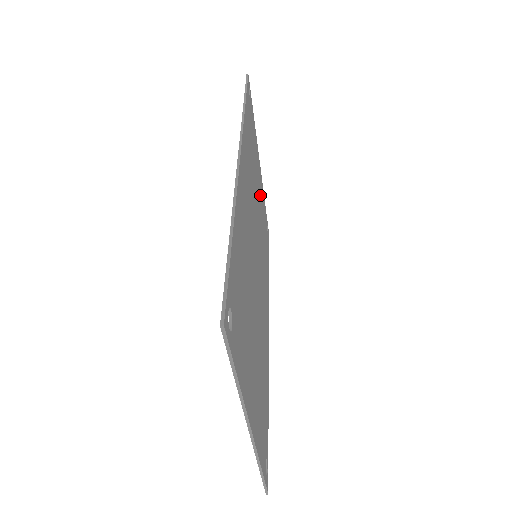
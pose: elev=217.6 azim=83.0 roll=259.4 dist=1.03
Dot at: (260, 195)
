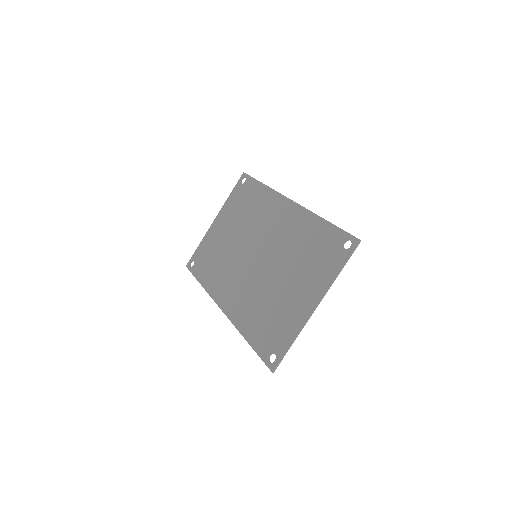
Dot at: (222, 235)
